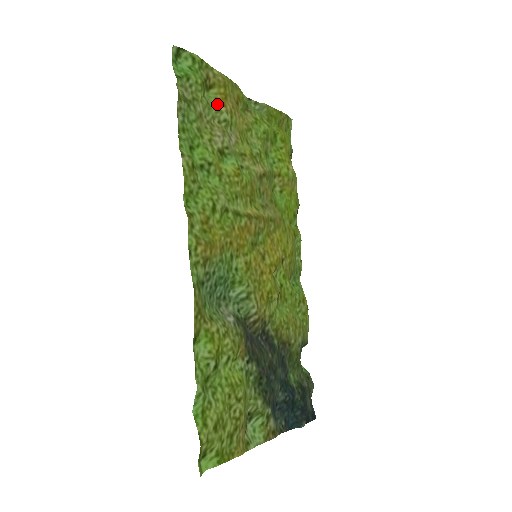
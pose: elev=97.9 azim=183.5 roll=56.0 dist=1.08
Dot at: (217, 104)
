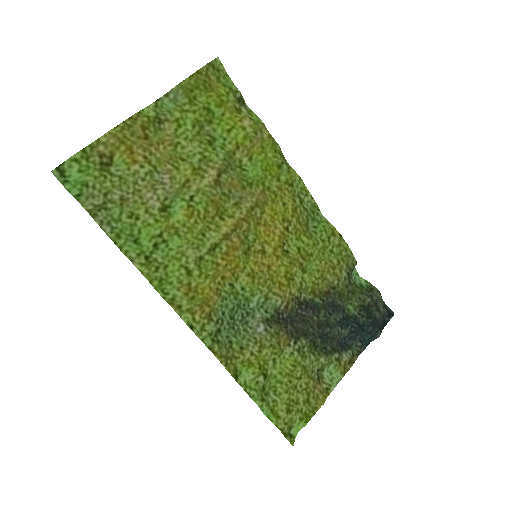
Dot at: (129, 167)
